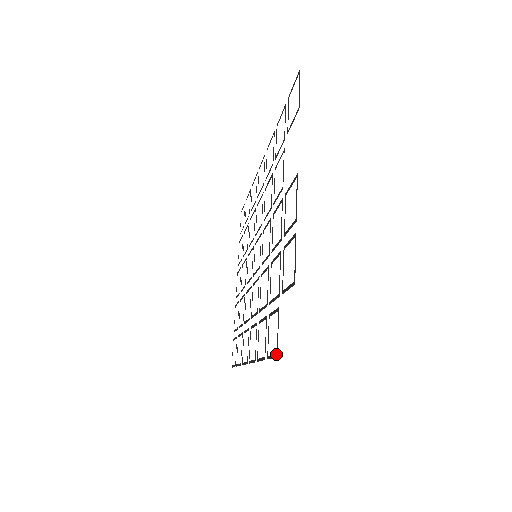
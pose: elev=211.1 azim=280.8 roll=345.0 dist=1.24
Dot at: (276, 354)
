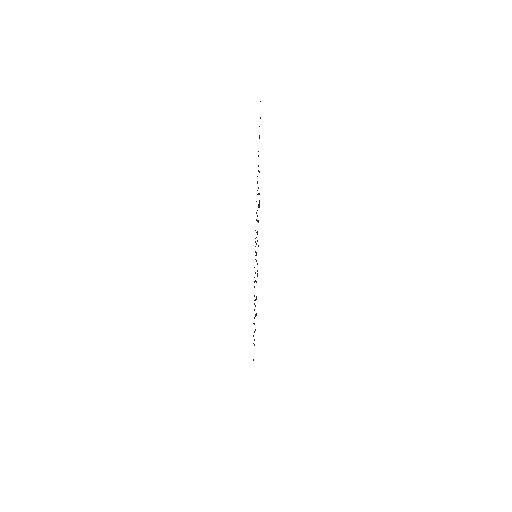
Dot at: occluded
